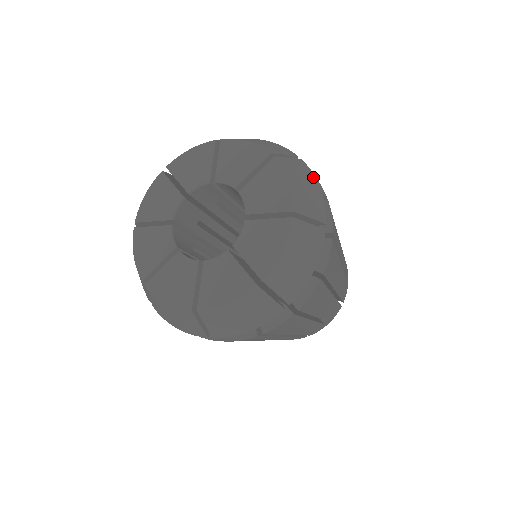
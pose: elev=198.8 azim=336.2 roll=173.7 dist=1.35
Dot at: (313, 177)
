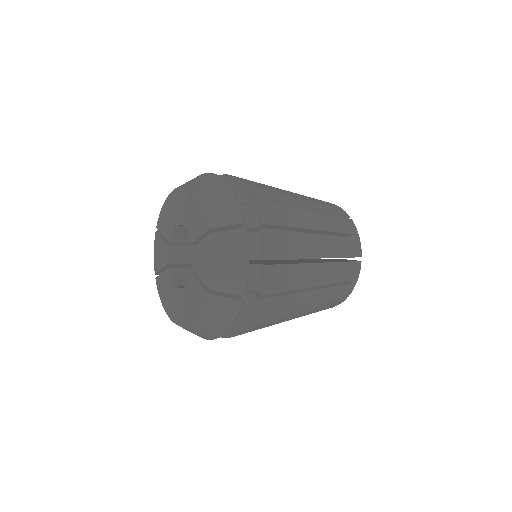
Dot at: (229, 189)
